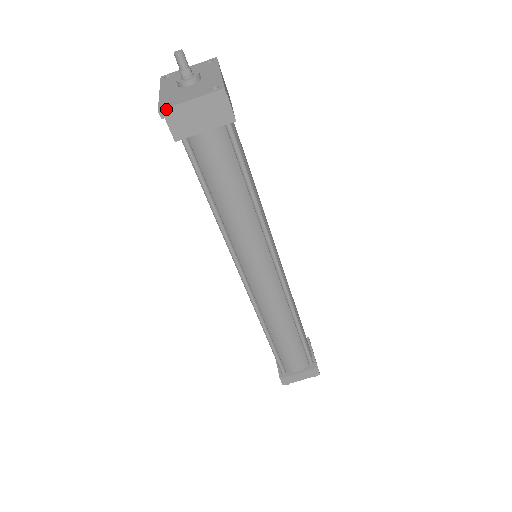
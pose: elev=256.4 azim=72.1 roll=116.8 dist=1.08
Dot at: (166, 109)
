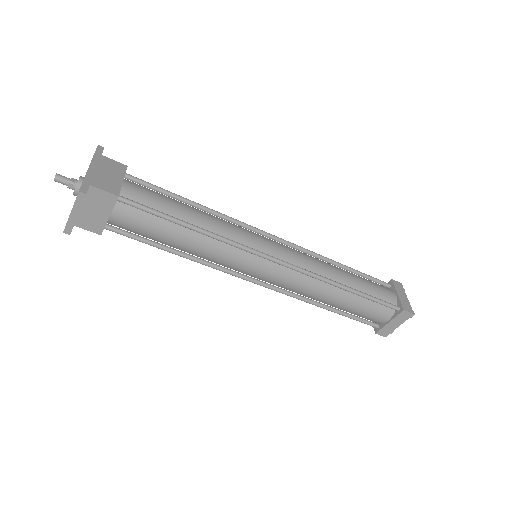
Dot at: (65, 228)
